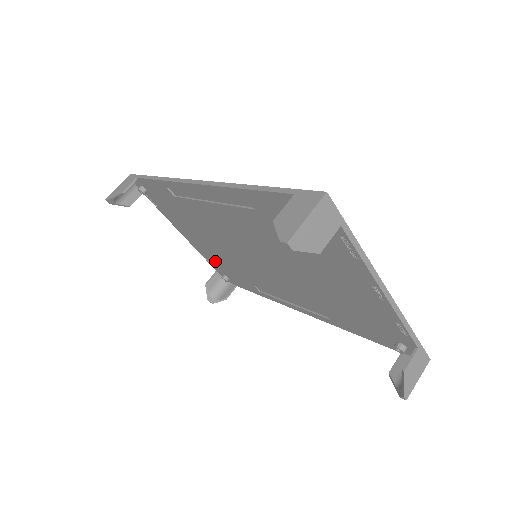
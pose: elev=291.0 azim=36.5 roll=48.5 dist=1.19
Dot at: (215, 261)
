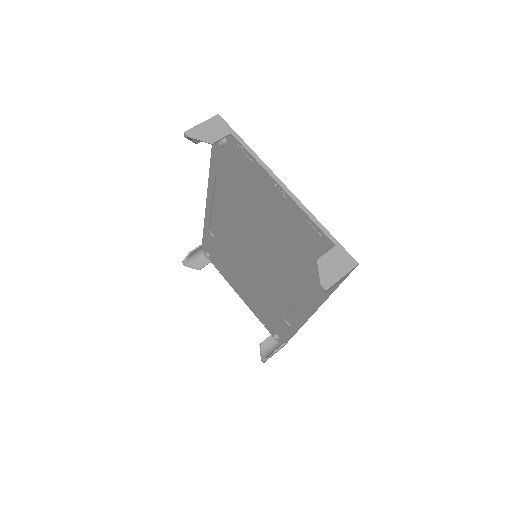
Dot at: (262, 314)
